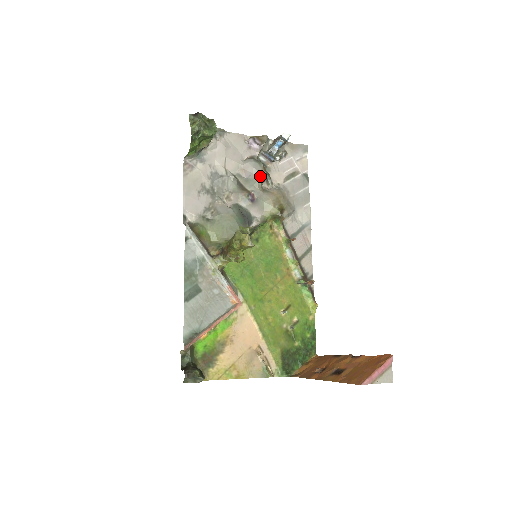
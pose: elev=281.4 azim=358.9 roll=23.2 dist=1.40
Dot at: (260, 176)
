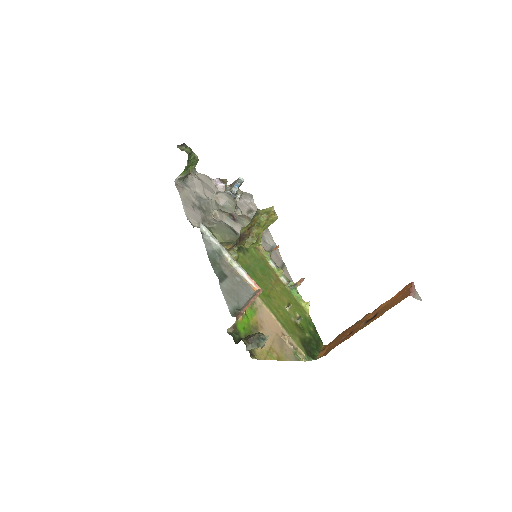
Dot at: (233, 203)
